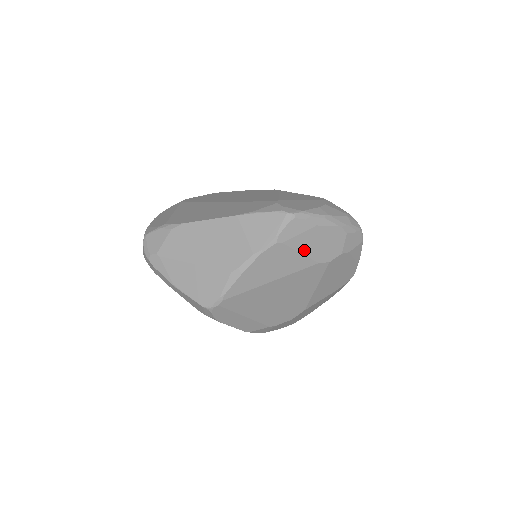
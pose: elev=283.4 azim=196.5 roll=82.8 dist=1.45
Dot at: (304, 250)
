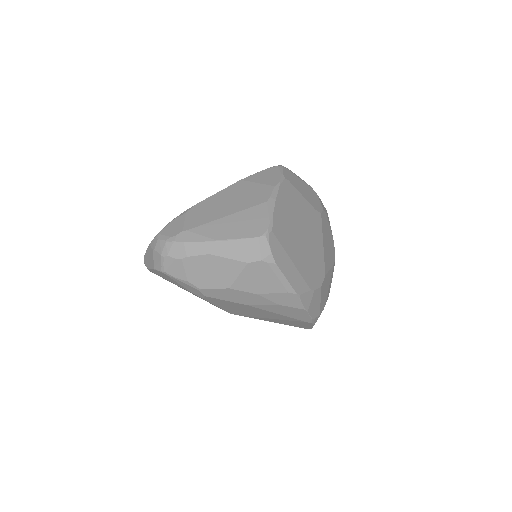
Dot at: (302, 194)
